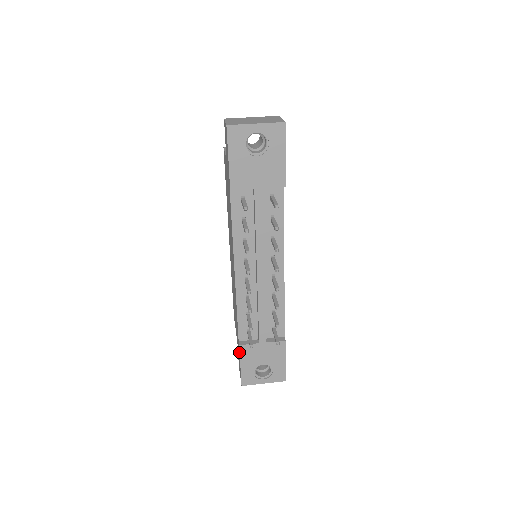
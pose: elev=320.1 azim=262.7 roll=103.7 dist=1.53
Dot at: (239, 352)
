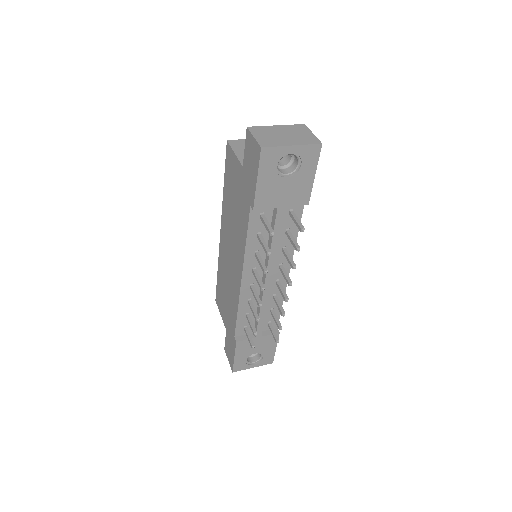
Dot at: (234, 346)
